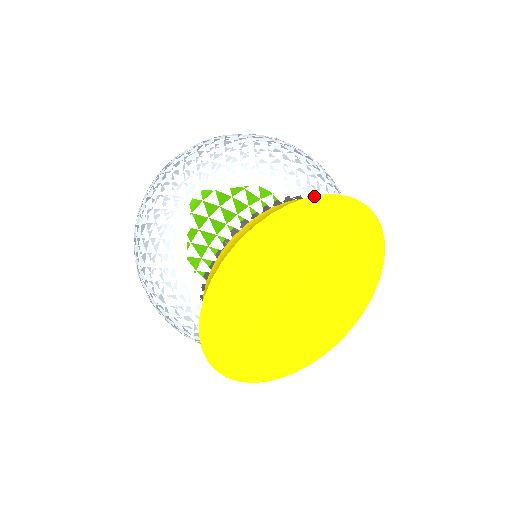
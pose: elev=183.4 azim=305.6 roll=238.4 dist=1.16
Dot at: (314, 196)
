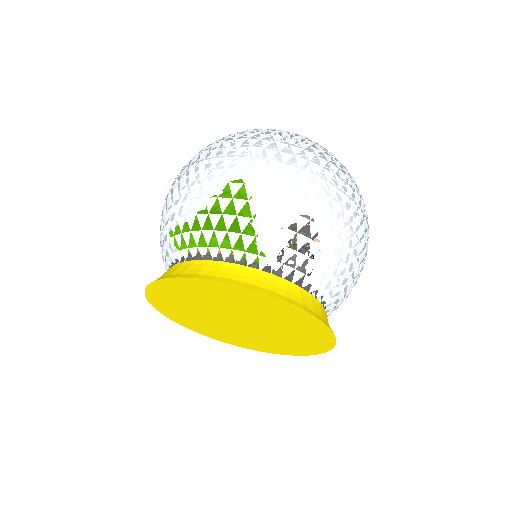
Dot at: (181, 277)
